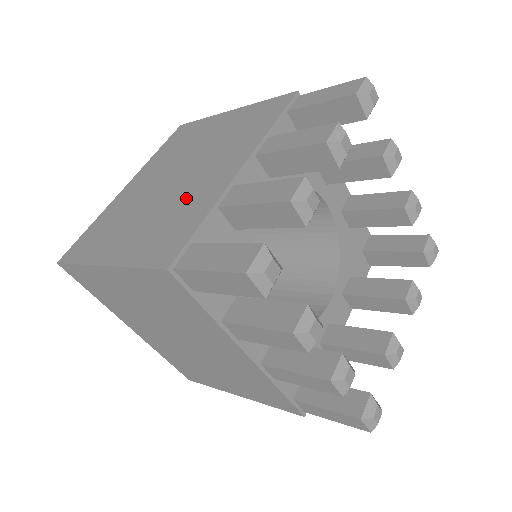
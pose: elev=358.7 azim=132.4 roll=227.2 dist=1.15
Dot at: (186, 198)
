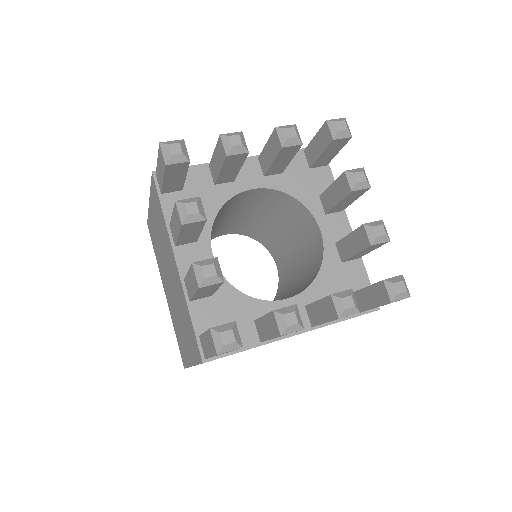
Dot at: occluded
